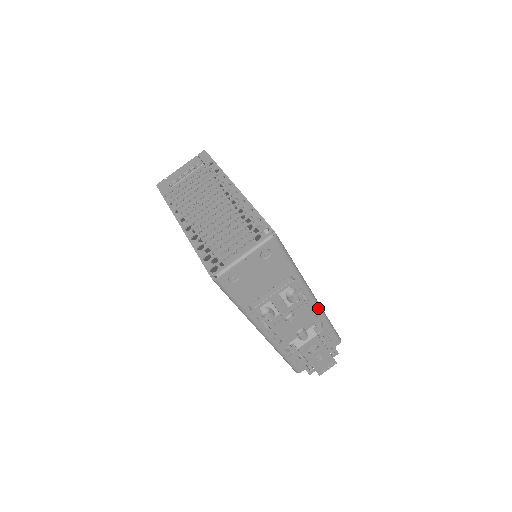
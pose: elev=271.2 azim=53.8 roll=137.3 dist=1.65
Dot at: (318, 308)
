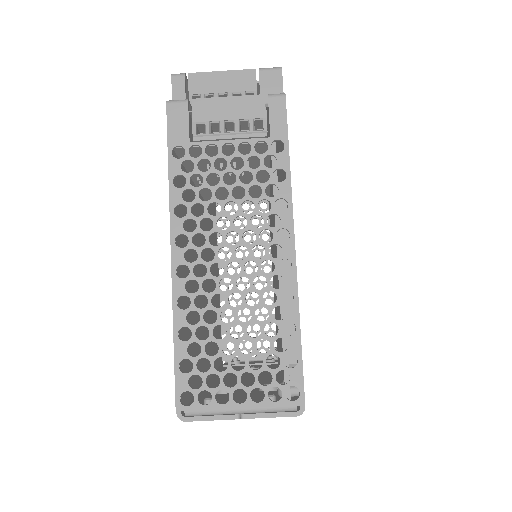
Dot at: occluded
